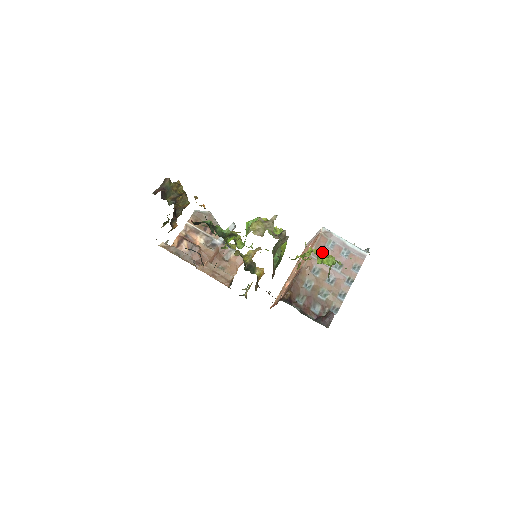
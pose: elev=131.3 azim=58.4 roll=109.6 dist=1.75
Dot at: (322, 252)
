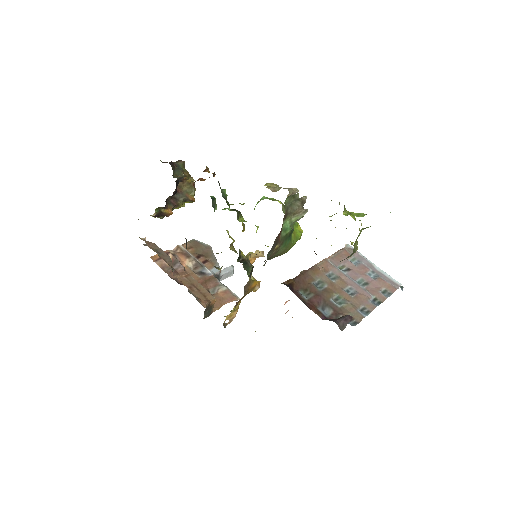
Dot at: occluded
